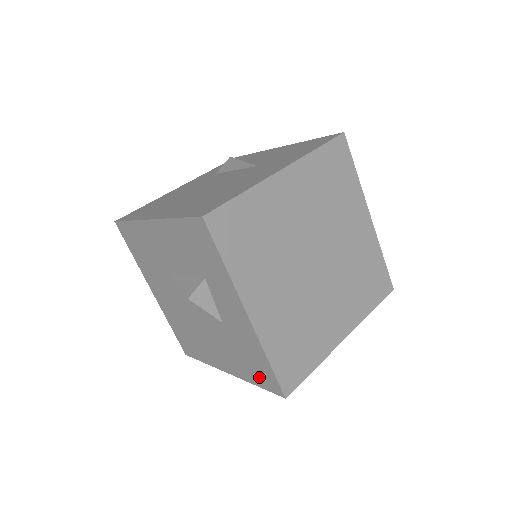
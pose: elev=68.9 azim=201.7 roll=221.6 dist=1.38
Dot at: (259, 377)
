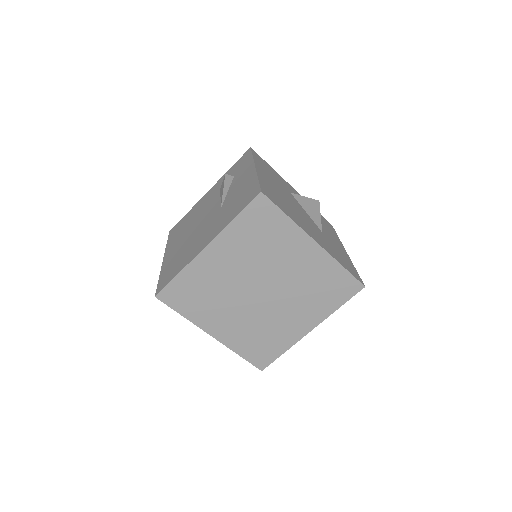
Dot at: occluded
